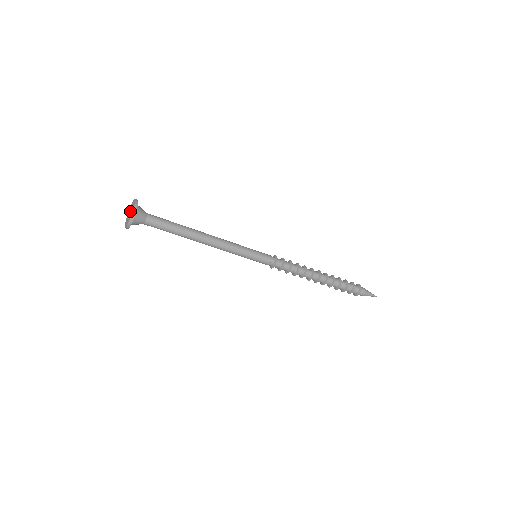
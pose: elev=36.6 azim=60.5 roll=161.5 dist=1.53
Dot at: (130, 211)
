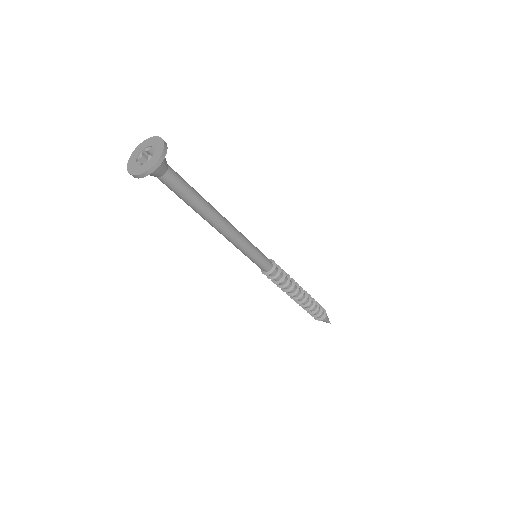
Dot at: (138, 157)
